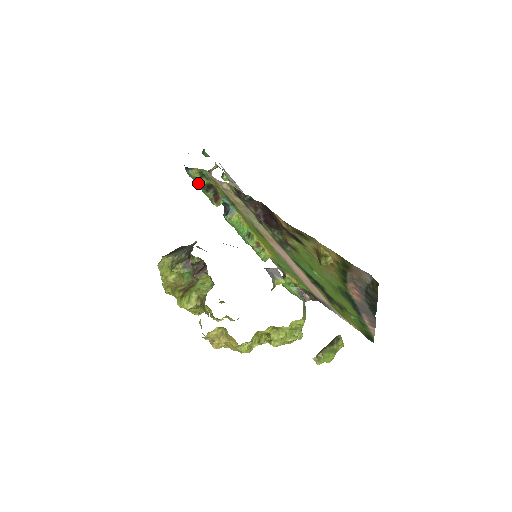
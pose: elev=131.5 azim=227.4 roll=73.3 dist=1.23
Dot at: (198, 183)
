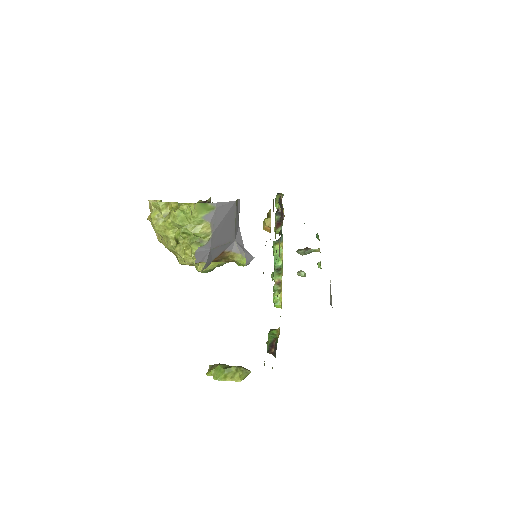
Dot at: (275, 205)
